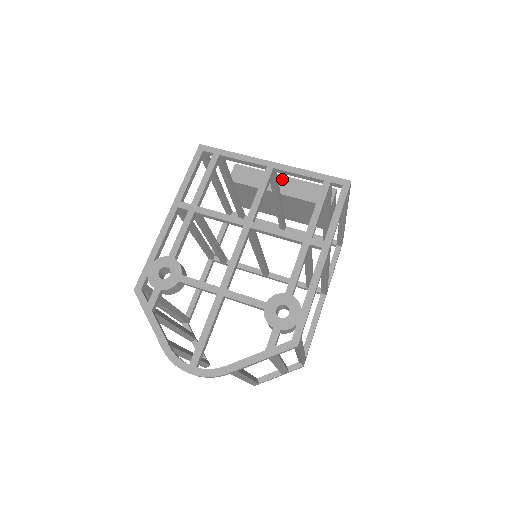
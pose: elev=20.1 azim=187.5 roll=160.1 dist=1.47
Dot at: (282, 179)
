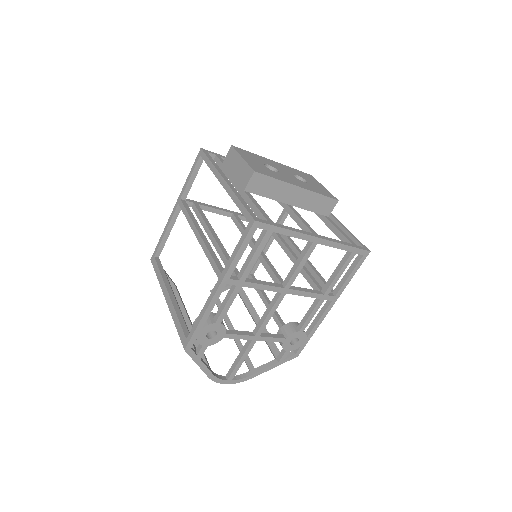
Dot at: (297, 190)
